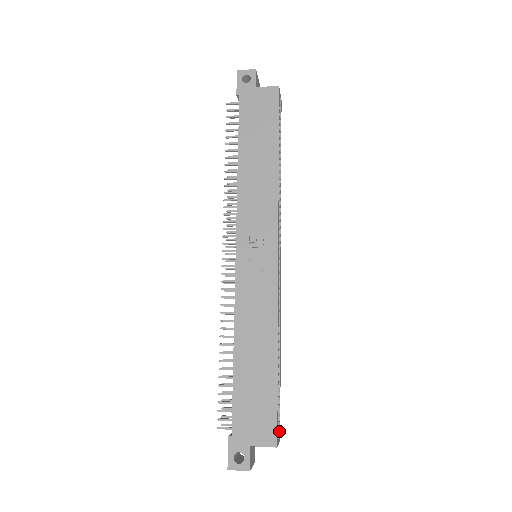
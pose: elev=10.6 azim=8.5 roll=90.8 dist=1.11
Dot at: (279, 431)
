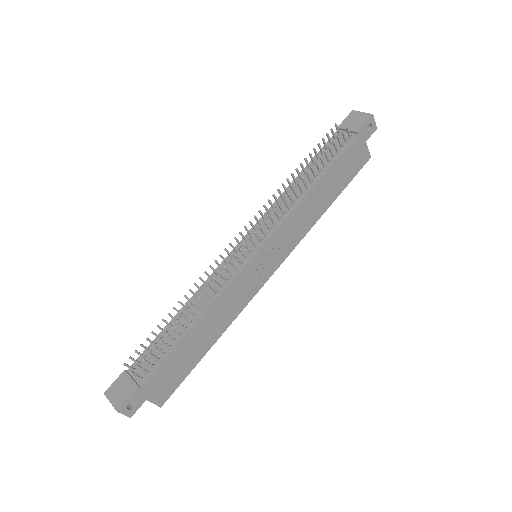
Dot at: occluded
